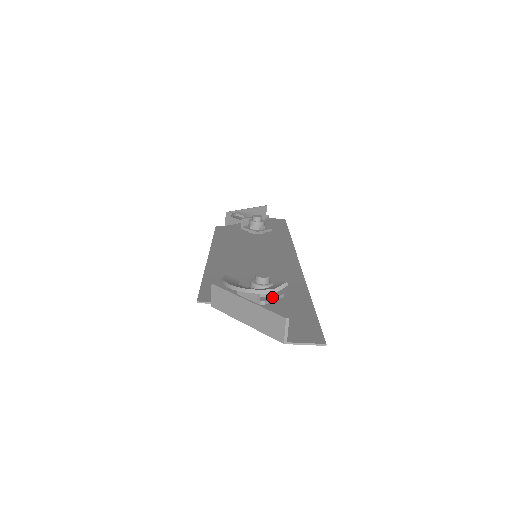
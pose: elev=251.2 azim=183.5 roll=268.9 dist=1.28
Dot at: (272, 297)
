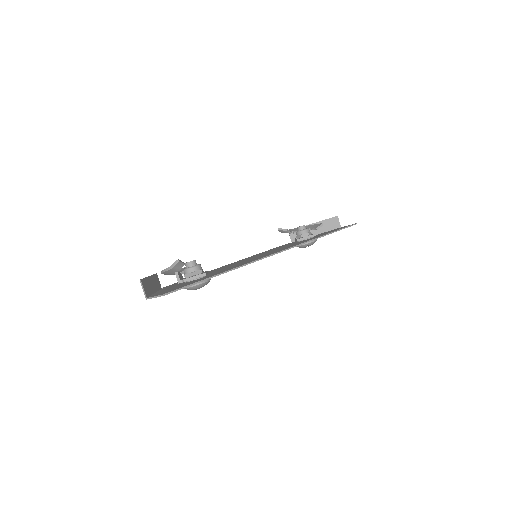
Dot at: (193, 276)
